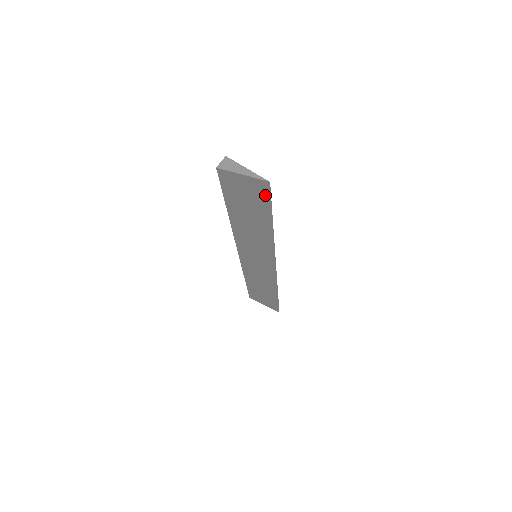
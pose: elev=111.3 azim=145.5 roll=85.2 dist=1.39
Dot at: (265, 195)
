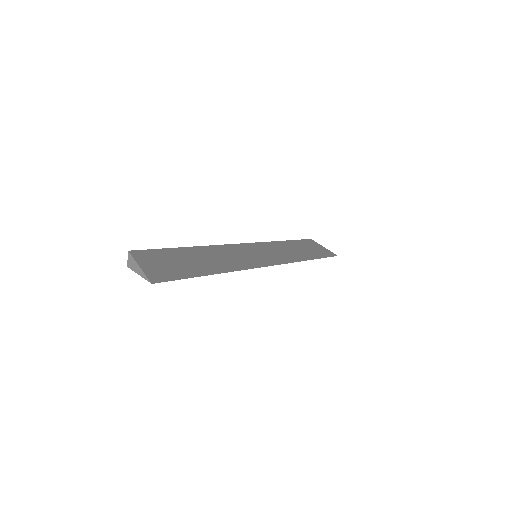
Dot at: (169, 279)
